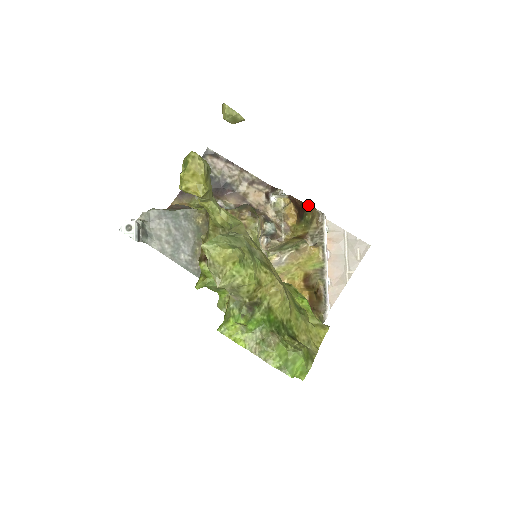
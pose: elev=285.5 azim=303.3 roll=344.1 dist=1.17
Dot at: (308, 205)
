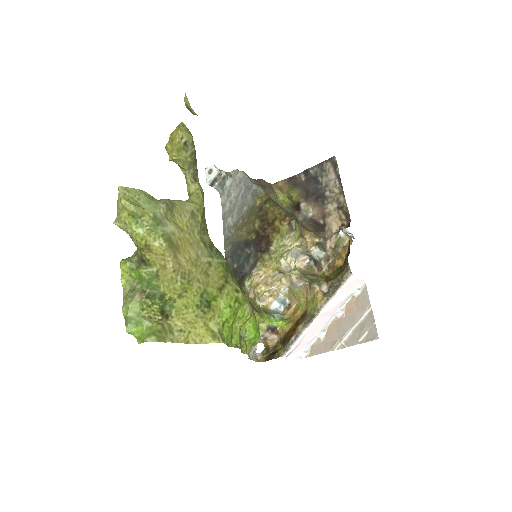
Dot at: occluded
